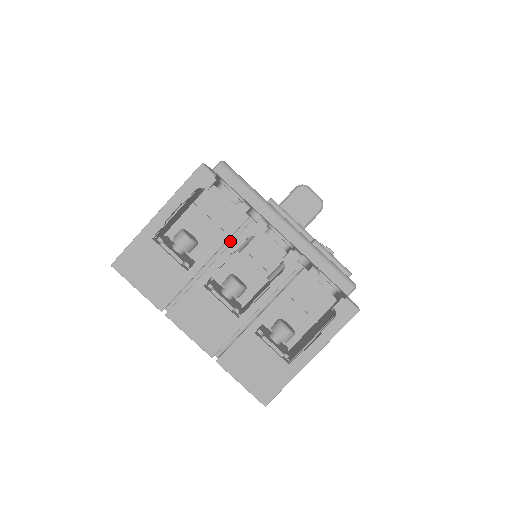
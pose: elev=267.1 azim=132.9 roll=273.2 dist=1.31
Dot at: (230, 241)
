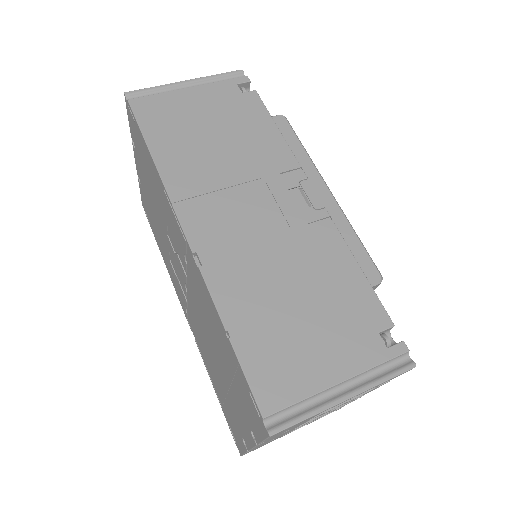
Dot at: occluded
